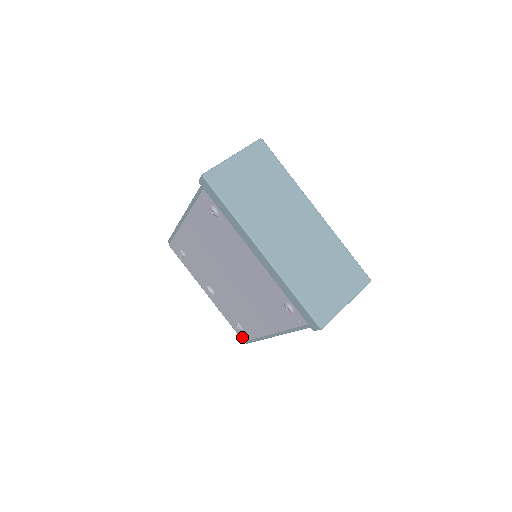
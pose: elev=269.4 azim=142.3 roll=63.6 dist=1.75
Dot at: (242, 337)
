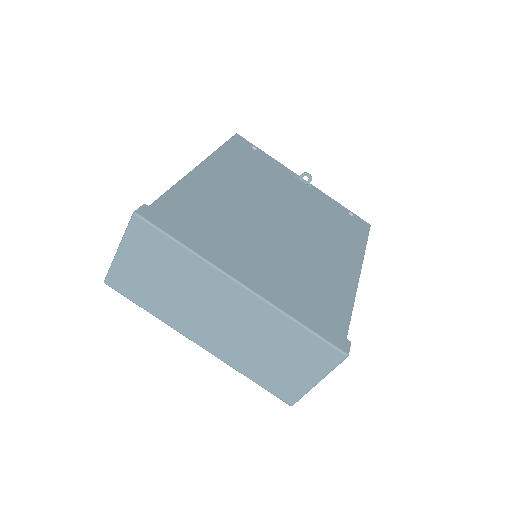
Dot at: occluded
